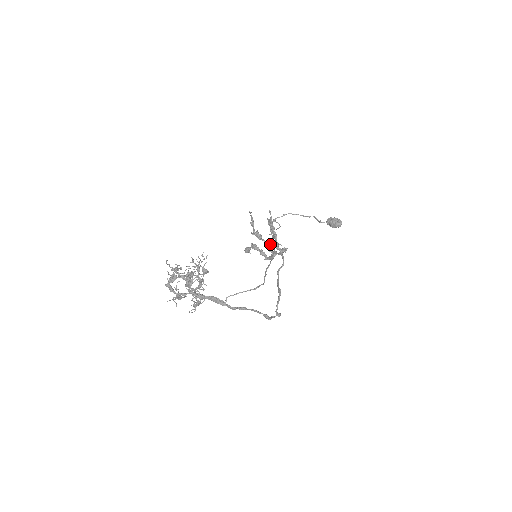
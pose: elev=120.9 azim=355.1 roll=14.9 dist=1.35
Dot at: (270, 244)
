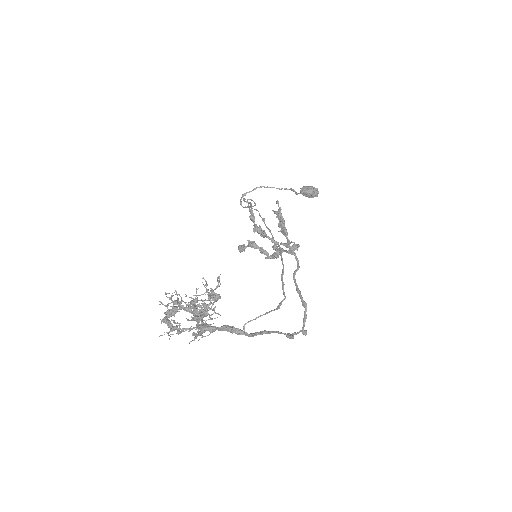
Dot at: (276, 241)
